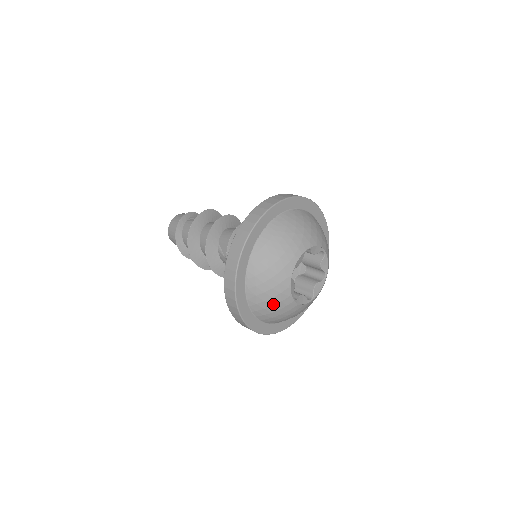
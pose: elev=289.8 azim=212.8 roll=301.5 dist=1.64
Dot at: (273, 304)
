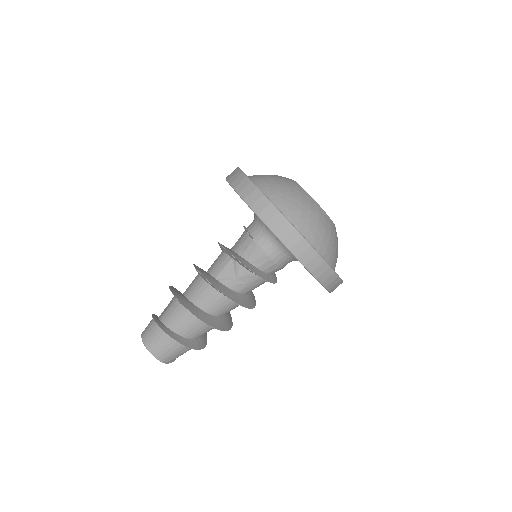
Dot at: (324, 228)
